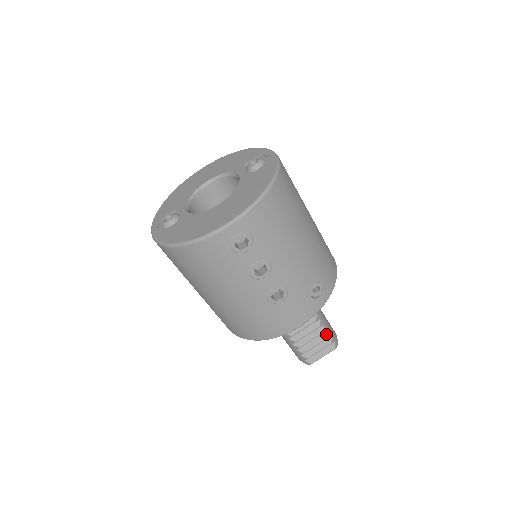
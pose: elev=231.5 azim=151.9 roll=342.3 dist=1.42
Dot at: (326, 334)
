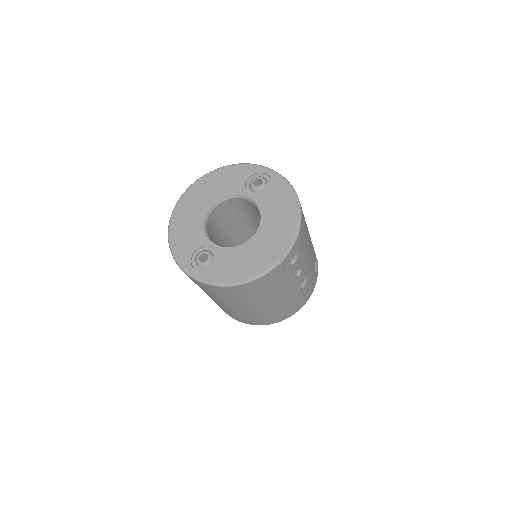
Dot at: occluded
